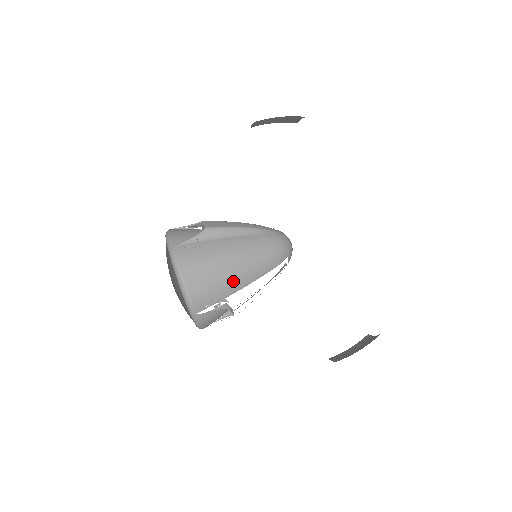
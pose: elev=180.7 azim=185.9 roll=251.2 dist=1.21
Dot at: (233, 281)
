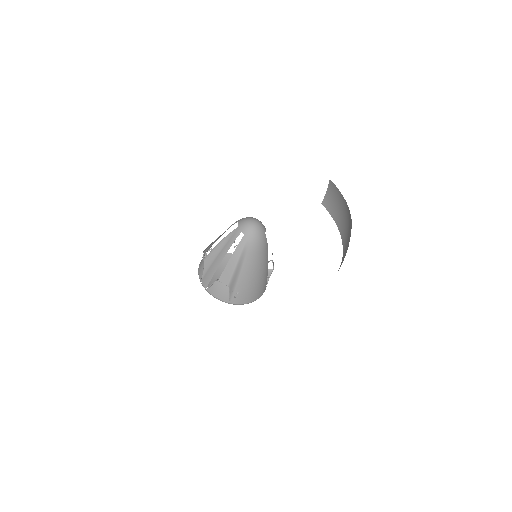
Dot at: (264, 274)
